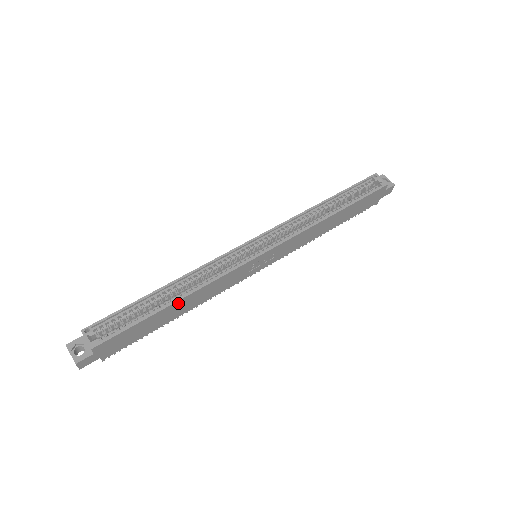
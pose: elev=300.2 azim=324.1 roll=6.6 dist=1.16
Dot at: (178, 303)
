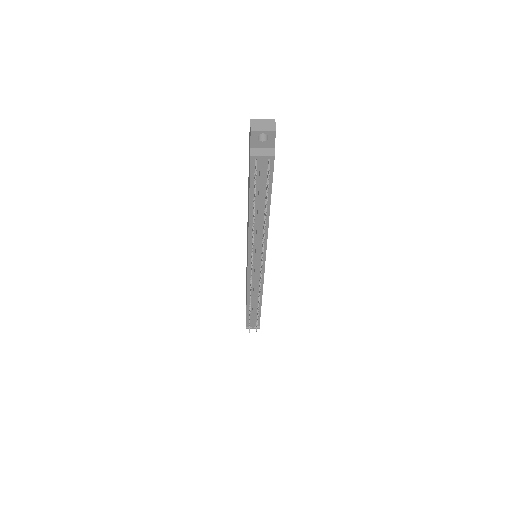
Dot at: occluded
